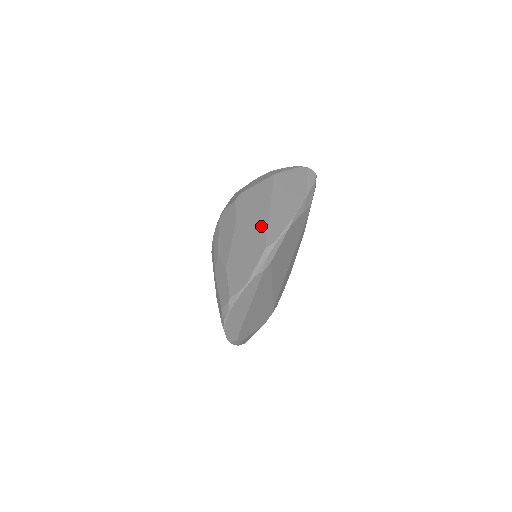
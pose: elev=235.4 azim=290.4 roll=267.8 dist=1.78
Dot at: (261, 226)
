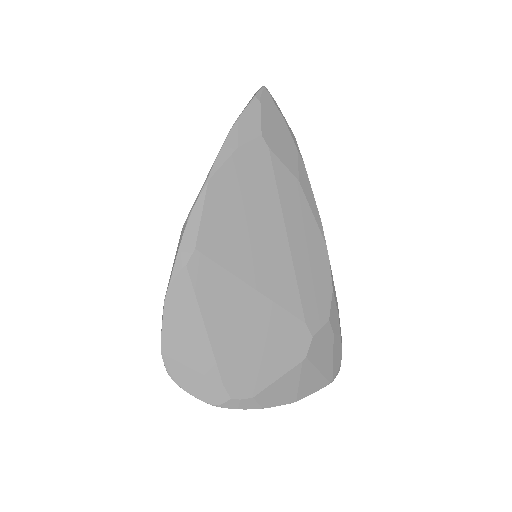
Dot at: occluded
